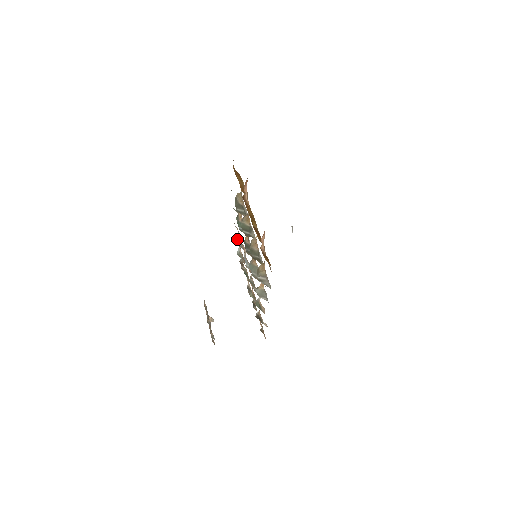
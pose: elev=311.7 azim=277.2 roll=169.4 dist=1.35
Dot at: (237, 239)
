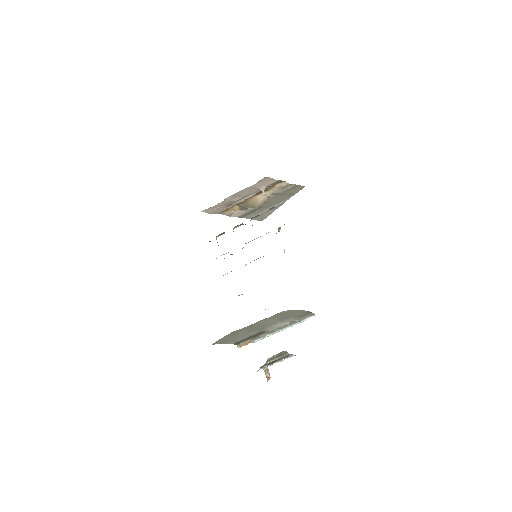
Dot at: occluded
